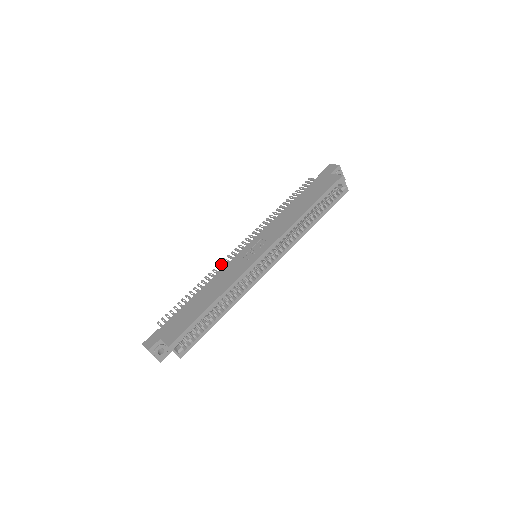
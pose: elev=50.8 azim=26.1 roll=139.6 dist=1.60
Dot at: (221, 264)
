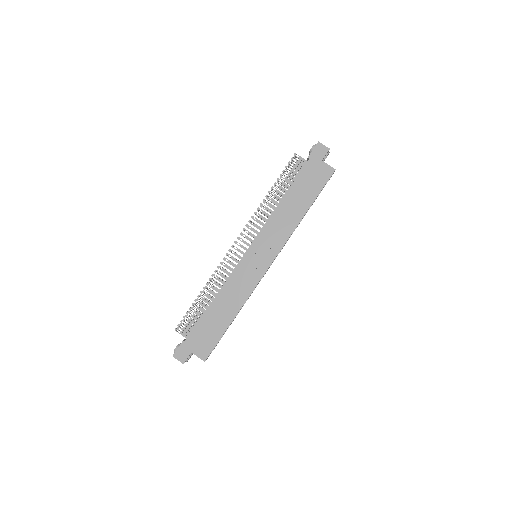
Dot at: (223, 265)
